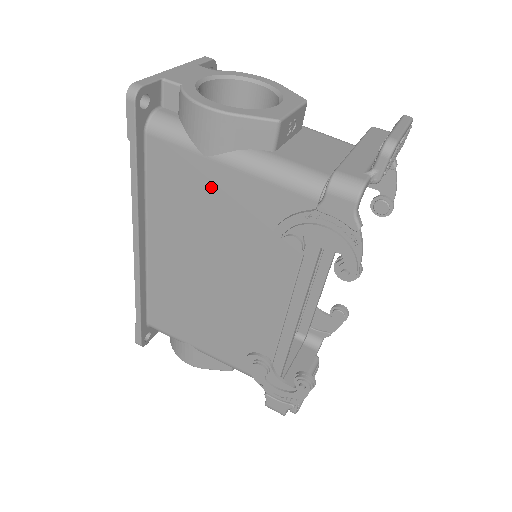
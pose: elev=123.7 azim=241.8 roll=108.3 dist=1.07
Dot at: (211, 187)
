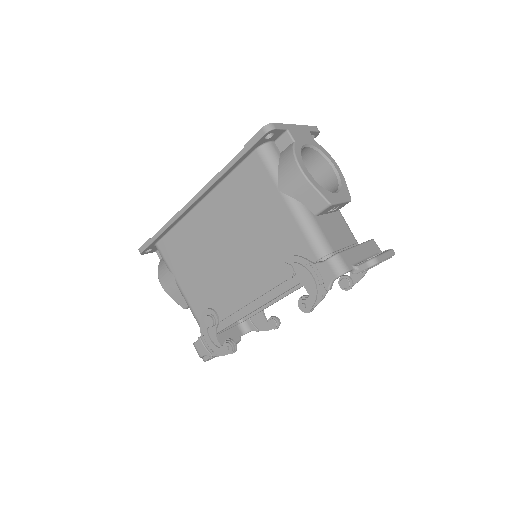
Dot at: (268, 206)
